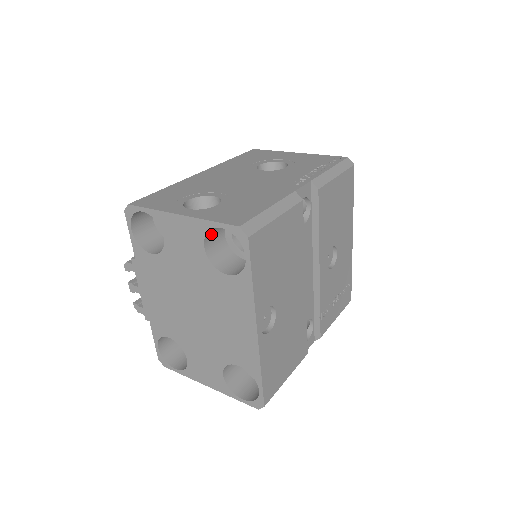
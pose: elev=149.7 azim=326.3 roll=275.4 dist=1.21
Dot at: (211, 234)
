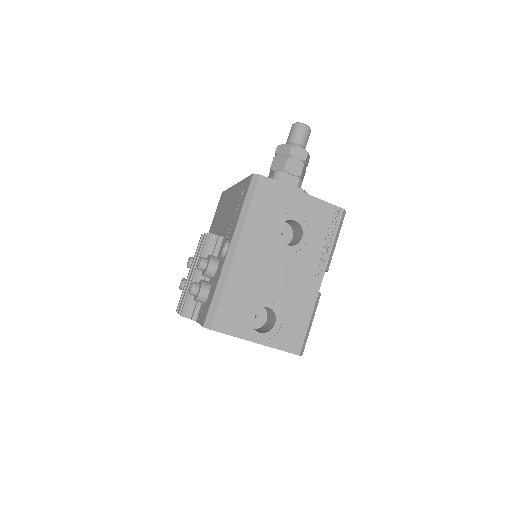
Dot at: occluded
